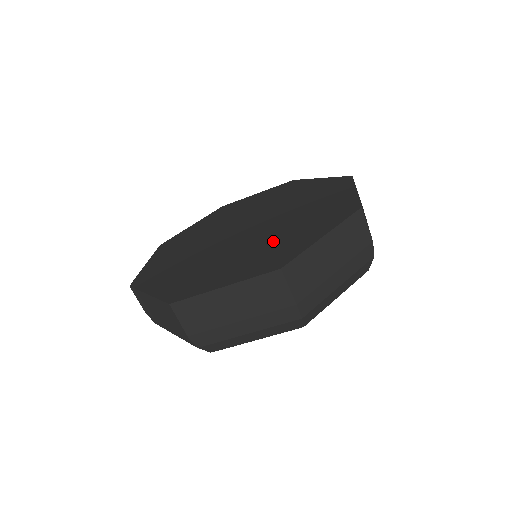
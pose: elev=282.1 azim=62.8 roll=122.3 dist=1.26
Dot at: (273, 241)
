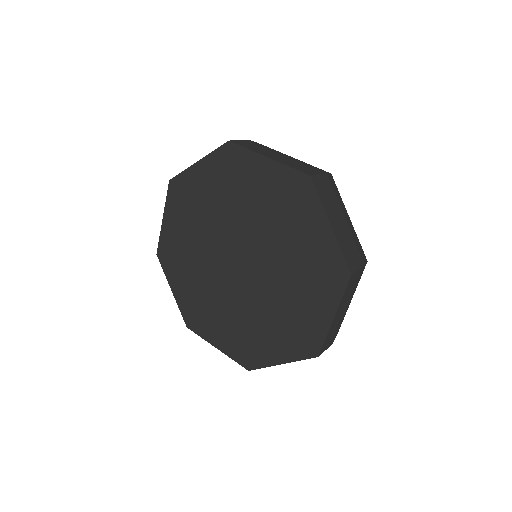
Dot at: (287, 306)
